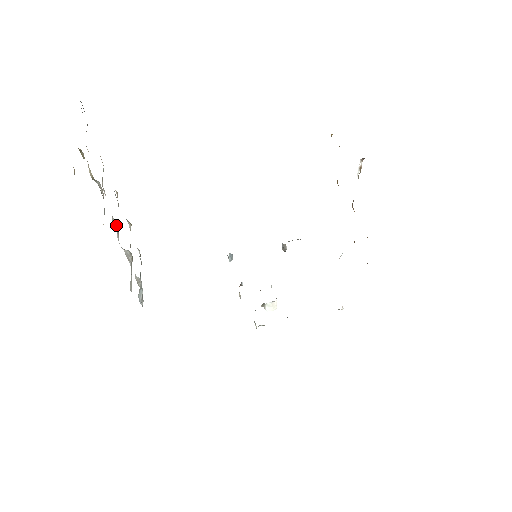
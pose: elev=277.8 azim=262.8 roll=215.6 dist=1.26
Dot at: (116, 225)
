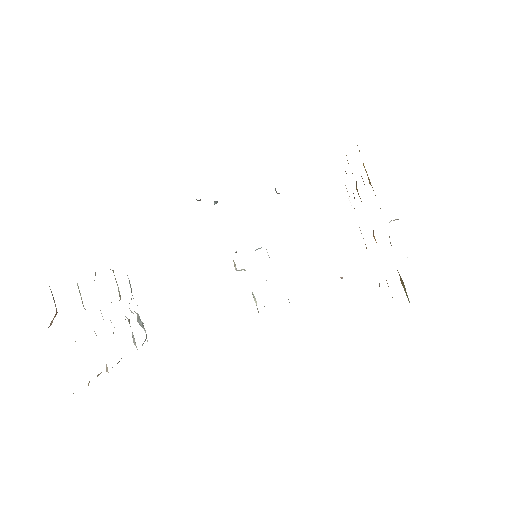
Dot at: occluded
